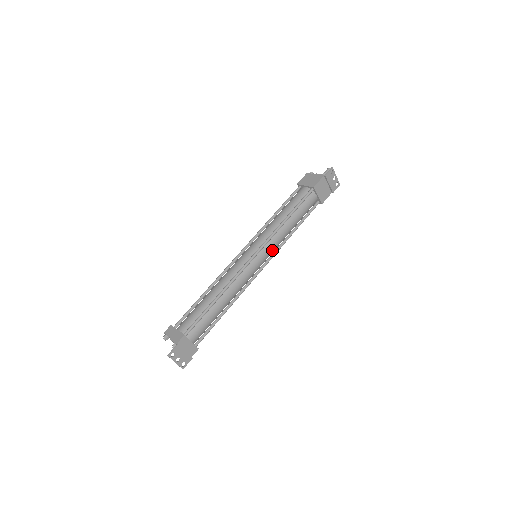
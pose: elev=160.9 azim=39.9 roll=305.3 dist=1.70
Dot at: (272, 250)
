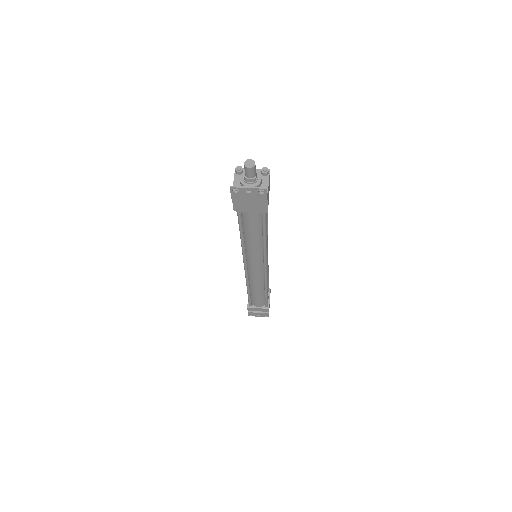
Dot at: (258, 258)
